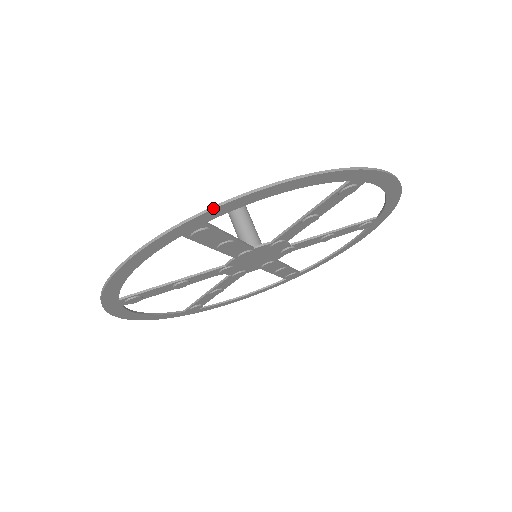
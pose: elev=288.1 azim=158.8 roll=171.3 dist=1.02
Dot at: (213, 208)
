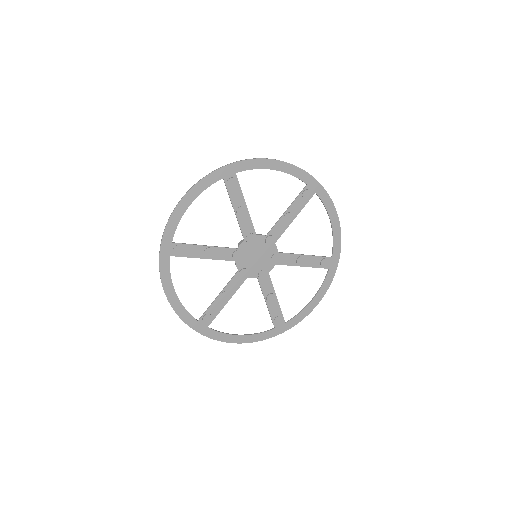
Dot at: (241, 160)
